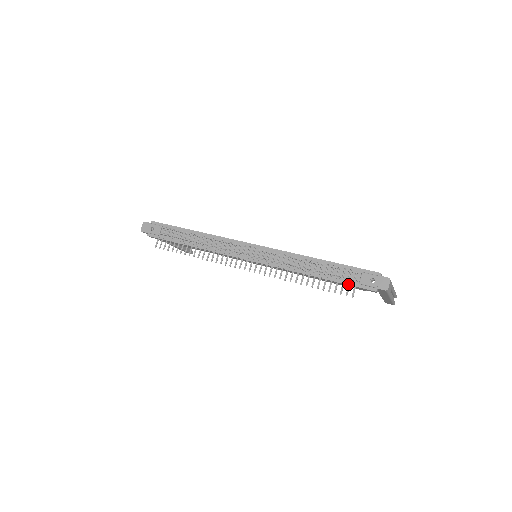
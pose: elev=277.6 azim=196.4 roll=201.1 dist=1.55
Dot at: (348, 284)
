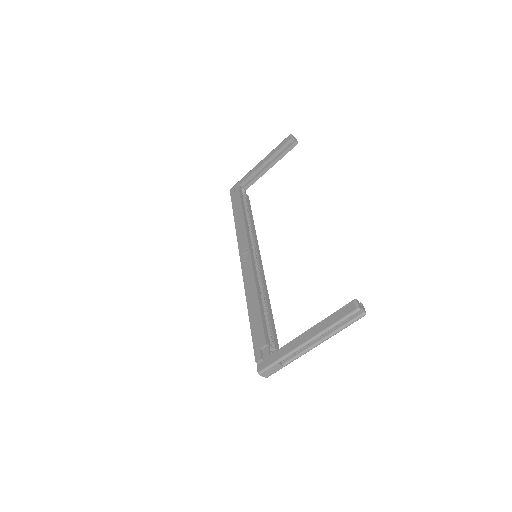
Dot at: occluded
